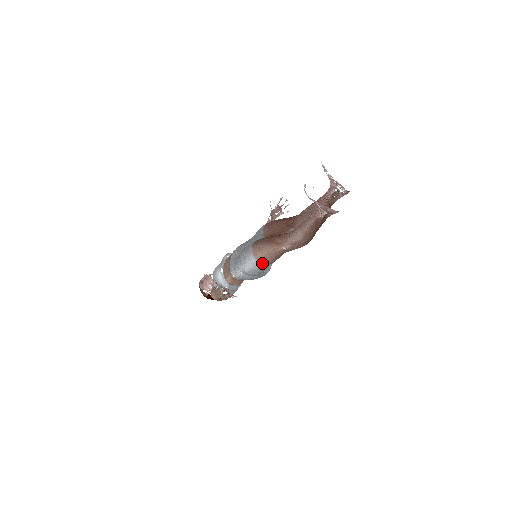
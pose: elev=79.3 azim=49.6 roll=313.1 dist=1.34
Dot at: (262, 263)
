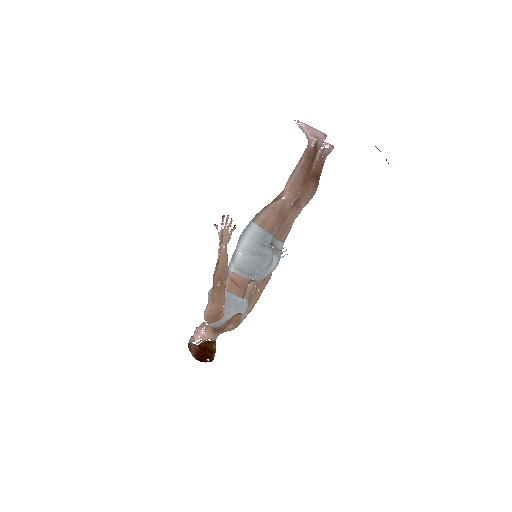
Dot at: (262, 226)
